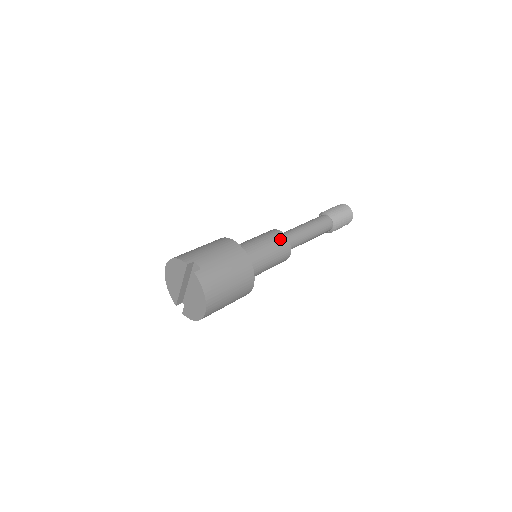
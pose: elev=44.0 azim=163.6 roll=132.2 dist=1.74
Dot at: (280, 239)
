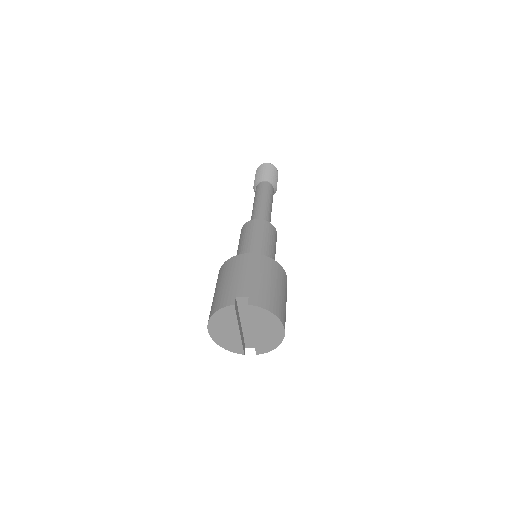
Dot at: (260, 225)
